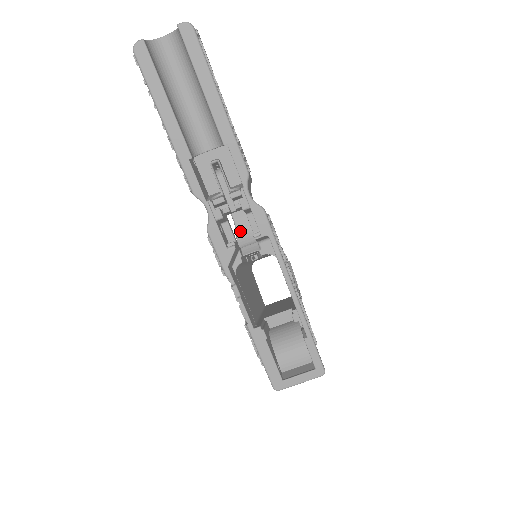
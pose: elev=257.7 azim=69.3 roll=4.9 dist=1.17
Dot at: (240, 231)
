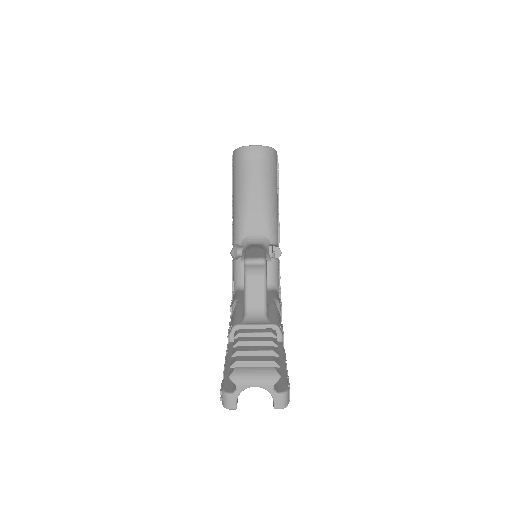
Dot at: occluded
